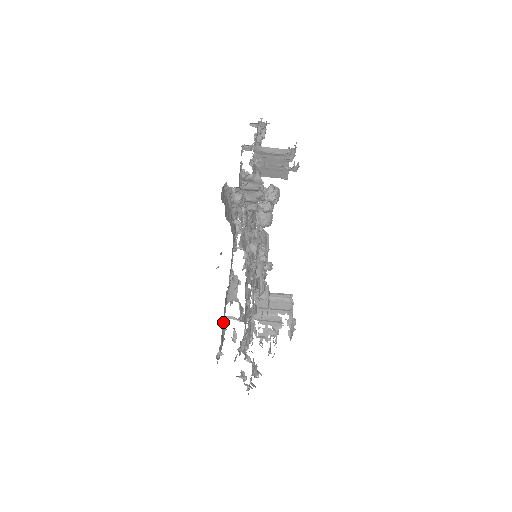
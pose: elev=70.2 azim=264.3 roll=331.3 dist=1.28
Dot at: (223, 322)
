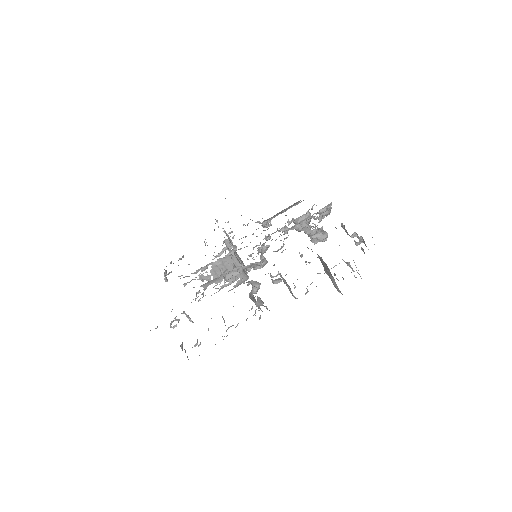
Dot at: occluded
